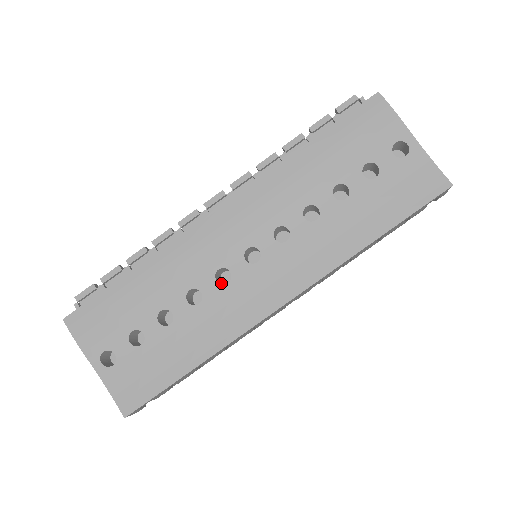
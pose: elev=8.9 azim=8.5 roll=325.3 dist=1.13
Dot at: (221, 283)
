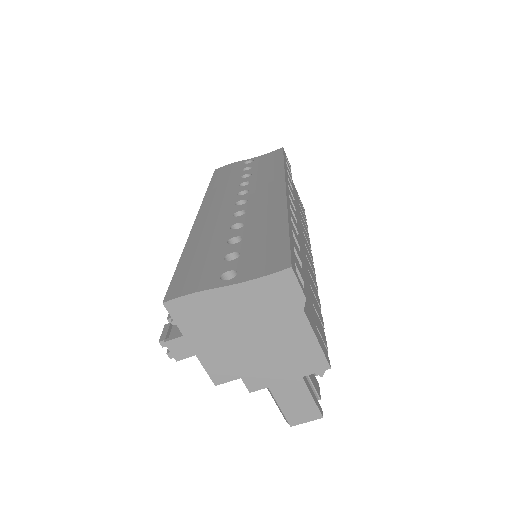
Dot at: occluded
